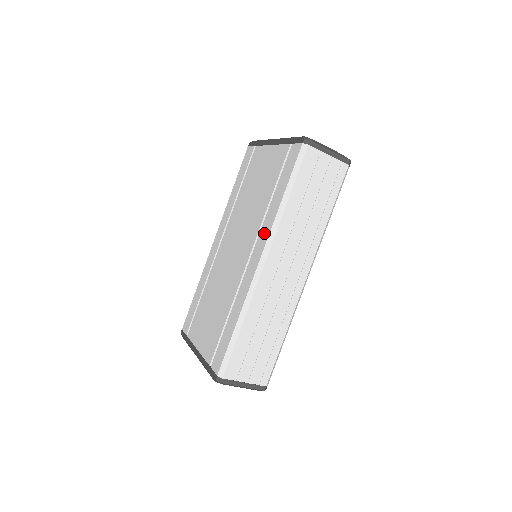
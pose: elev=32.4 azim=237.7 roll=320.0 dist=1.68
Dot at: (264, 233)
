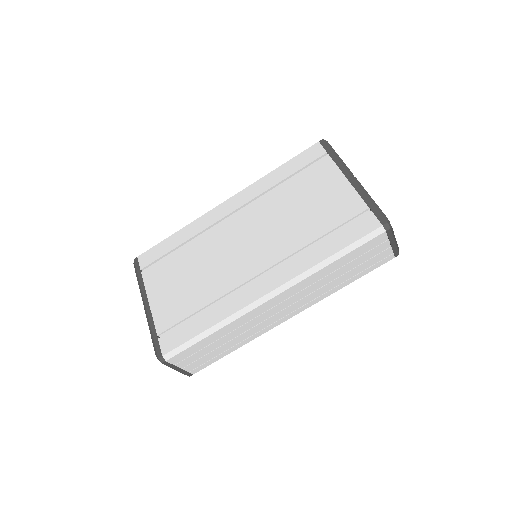
Dot at: (289, 270)
